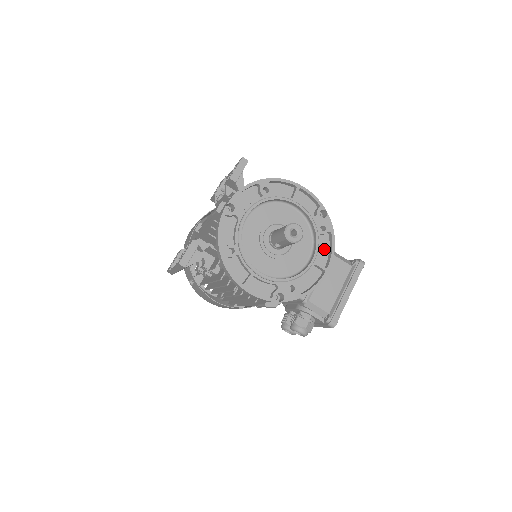
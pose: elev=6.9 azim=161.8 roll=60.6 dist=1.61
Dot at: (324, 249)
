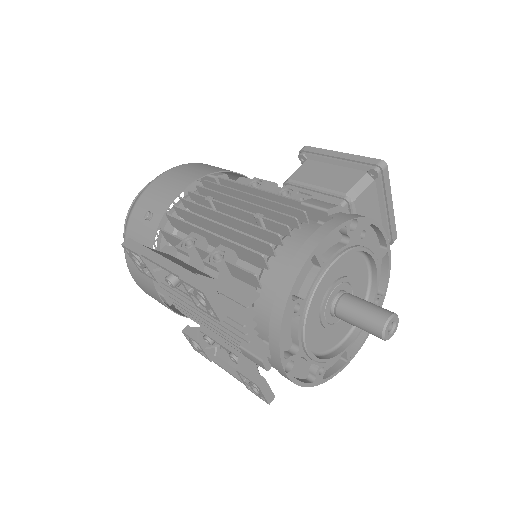
Dot at: (369, 237)
